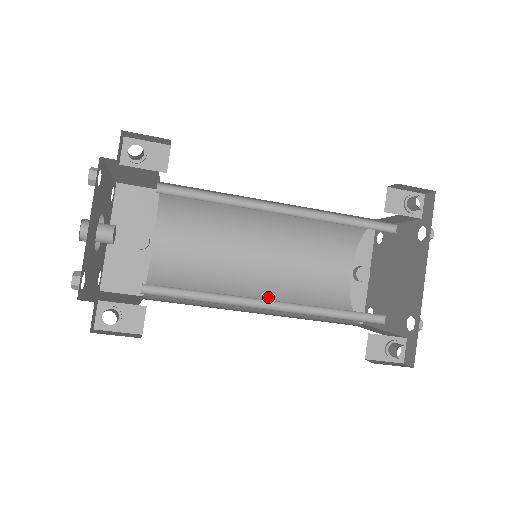
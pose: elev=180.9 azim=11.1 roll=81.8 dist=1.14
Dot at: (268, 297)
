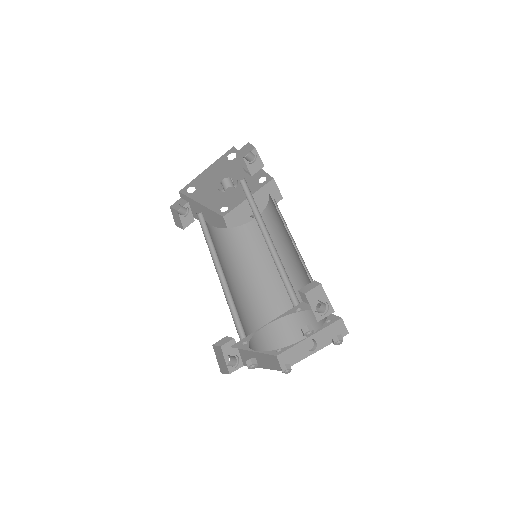
Dot at: (257, 292)
